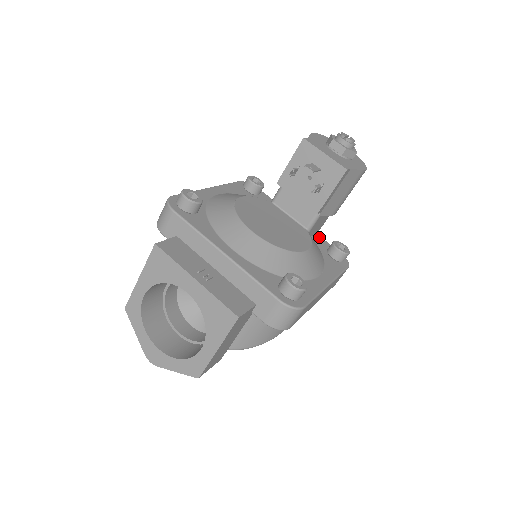
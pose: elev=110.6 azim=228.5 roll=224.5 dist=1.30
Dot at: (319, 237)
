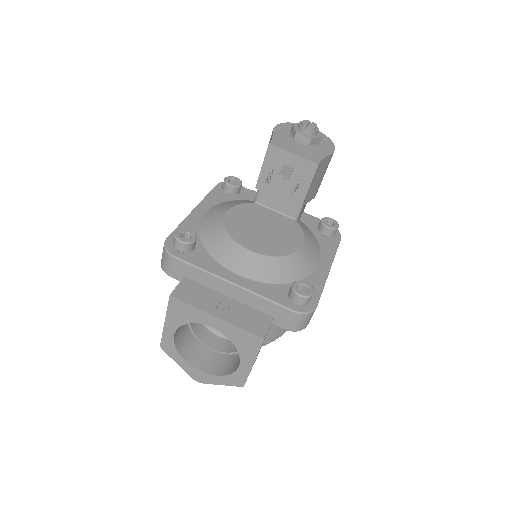
Dot at: (307, 216)
